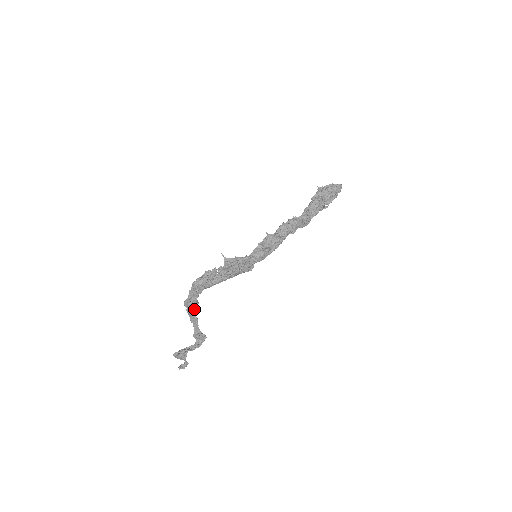
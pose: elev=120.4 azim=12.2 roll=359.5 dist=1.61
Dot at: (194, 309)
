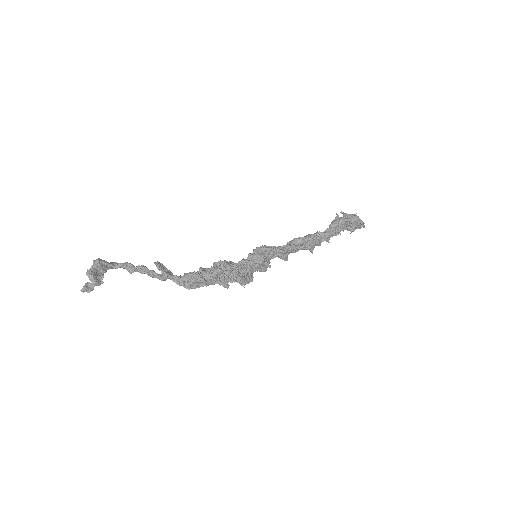
Dot at: (161, 280)
